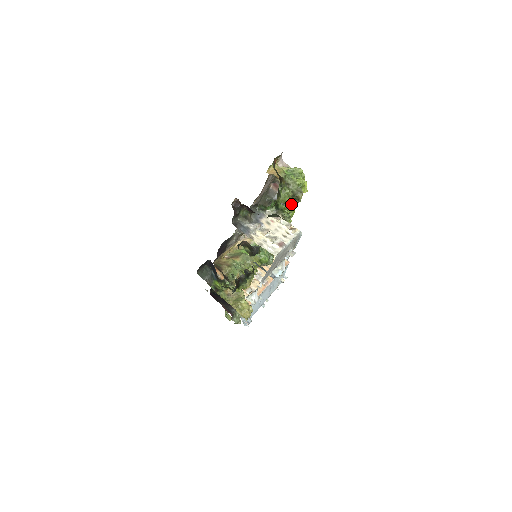
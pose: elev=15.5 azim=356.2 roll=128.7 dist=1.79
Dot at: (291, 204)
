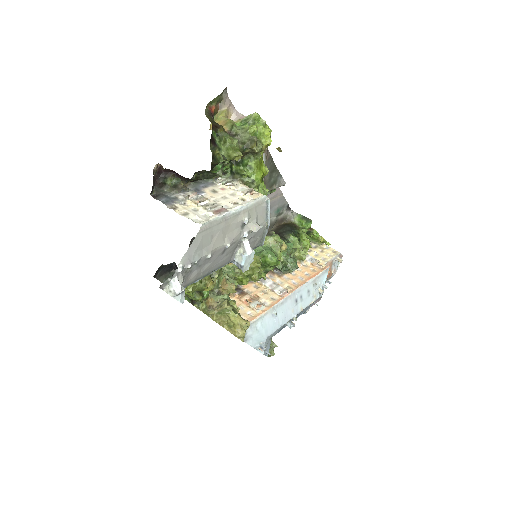
Dot at: (249, 162)
